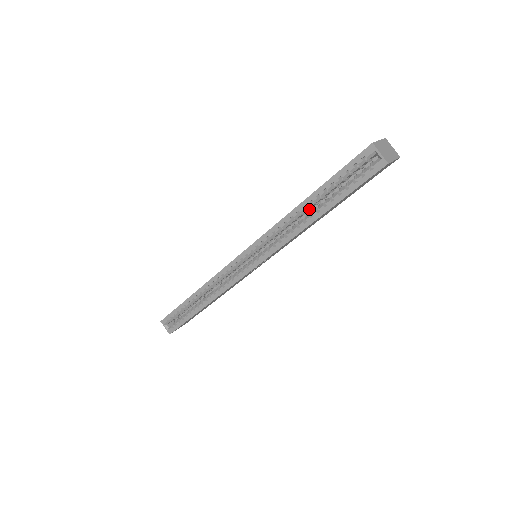
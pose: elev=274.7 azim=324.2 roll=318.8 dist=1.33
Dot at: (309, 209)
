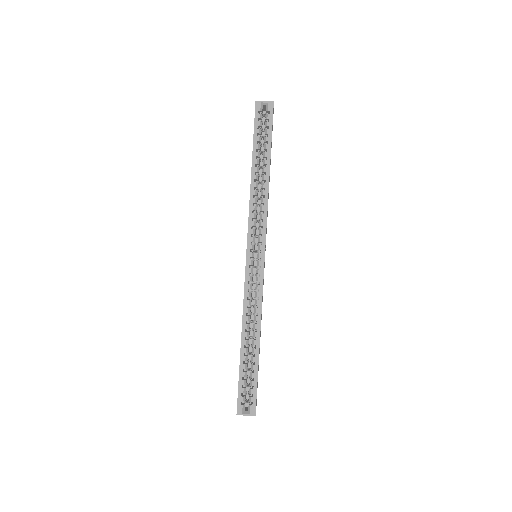
Dot at: (259, 176)
